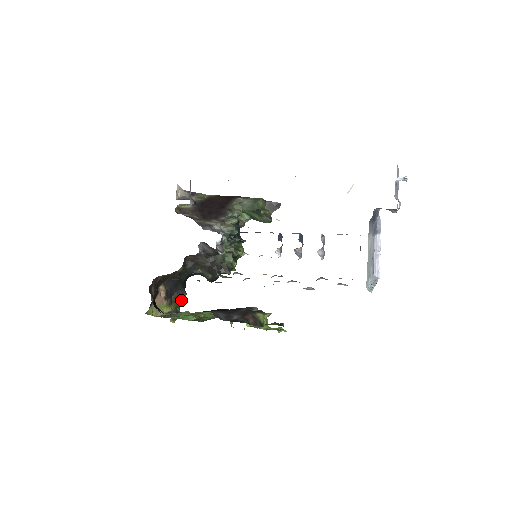
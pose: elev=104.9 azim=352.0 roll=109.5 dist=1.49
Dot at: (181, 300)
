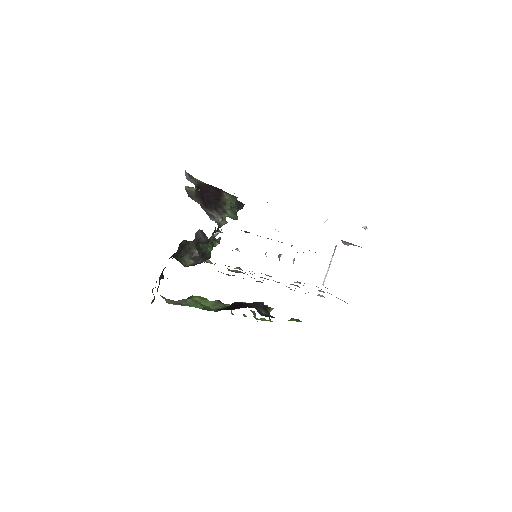
Dot at: (156, 282)
